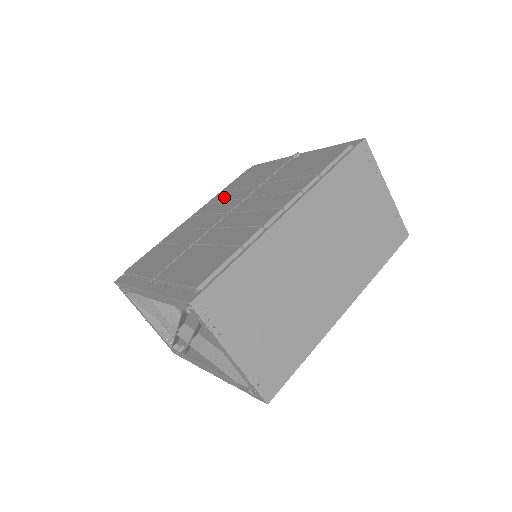
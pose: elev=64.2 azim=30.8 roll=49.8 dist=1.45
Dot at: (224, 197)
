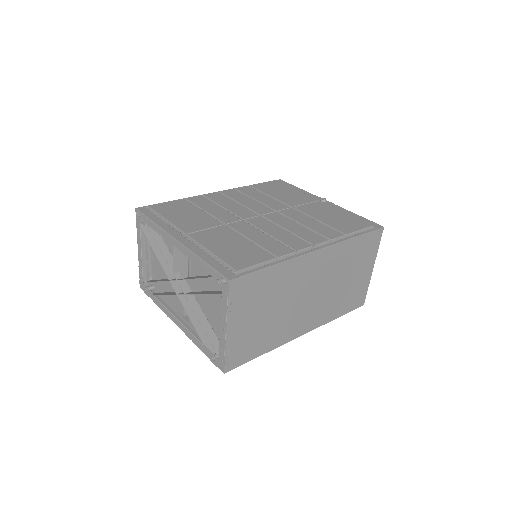
Dot at: (253, 195)
